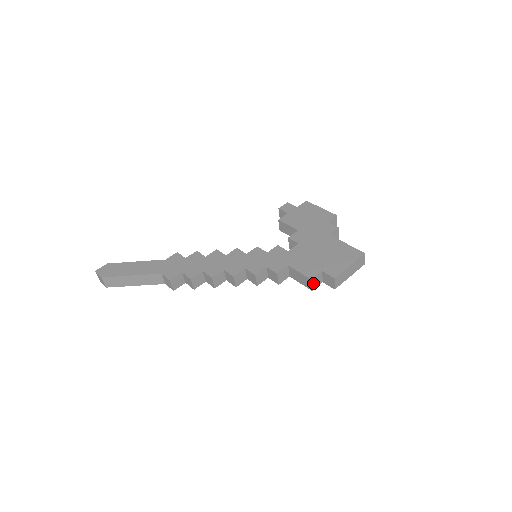
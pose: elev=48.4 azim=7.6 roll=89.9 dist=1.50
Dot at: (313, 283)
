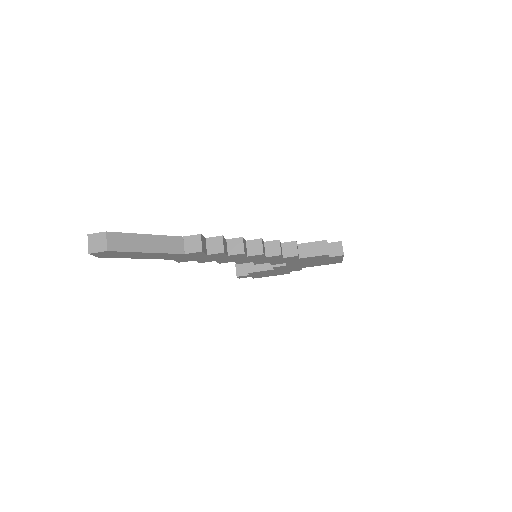
Dot at: occluded
